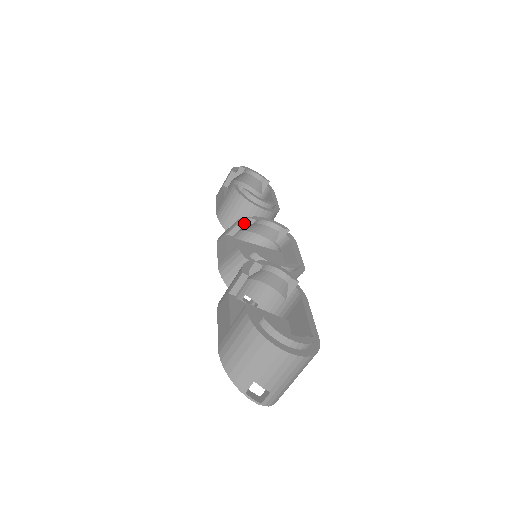
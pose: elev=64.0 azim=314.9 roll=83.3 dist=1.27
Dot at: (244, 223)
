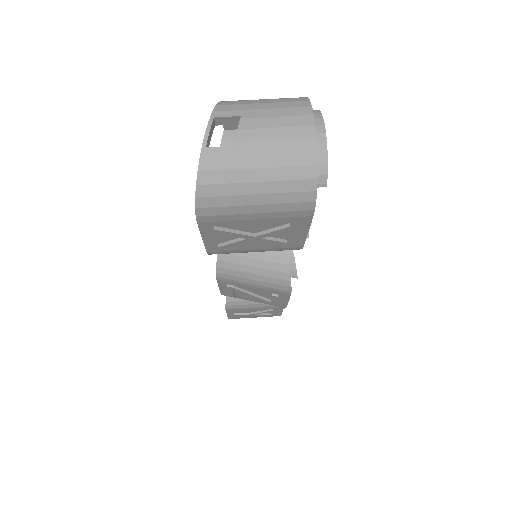
Dot at: occluded
